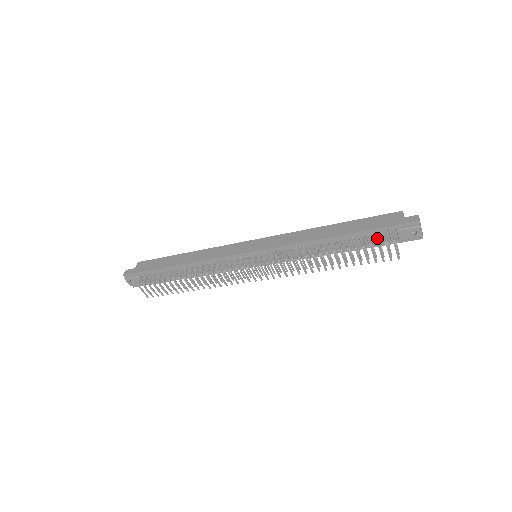
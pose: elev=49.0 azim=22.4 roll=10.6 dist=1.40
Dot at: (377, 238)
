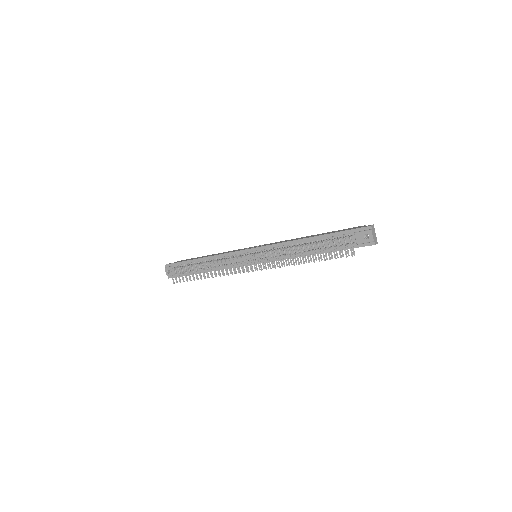
Dot at: (339, 237)
